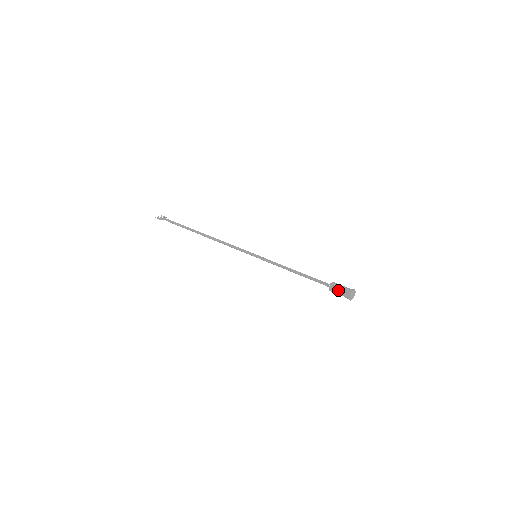
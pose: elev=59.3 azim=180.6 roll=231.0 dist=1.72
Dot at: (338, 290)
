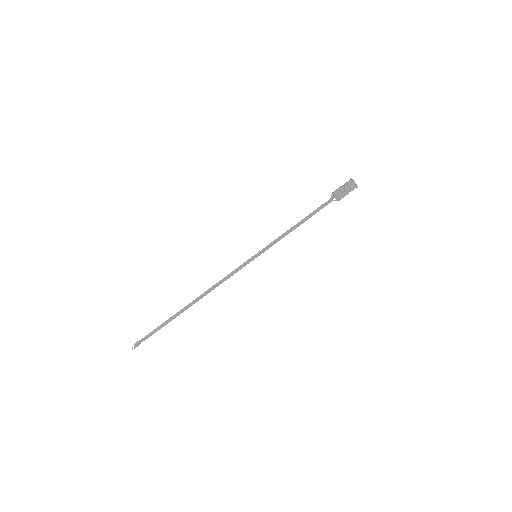
Dot at: (343, 191)
